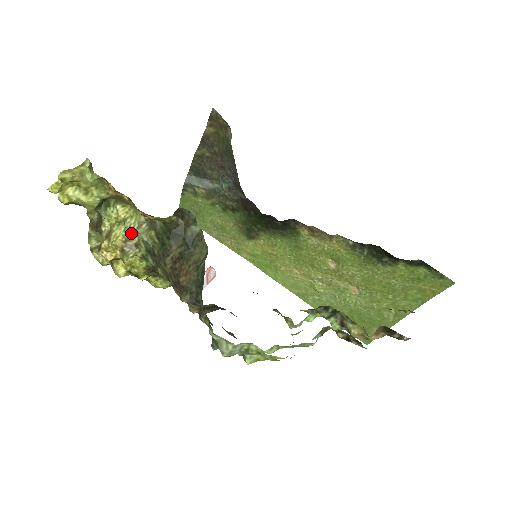
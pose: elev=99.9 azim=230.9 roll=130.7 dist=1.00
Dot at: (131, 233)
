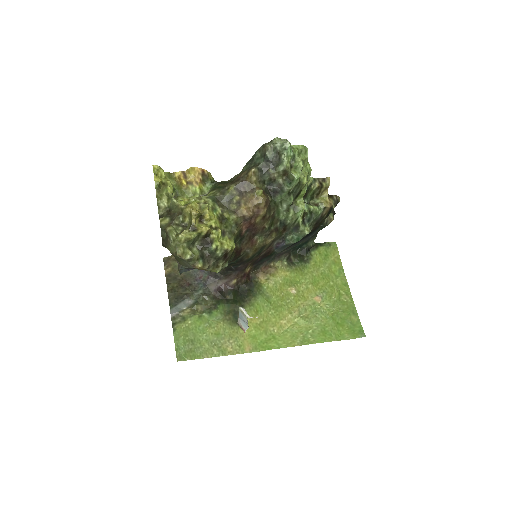
Dot at: (198, 200)
